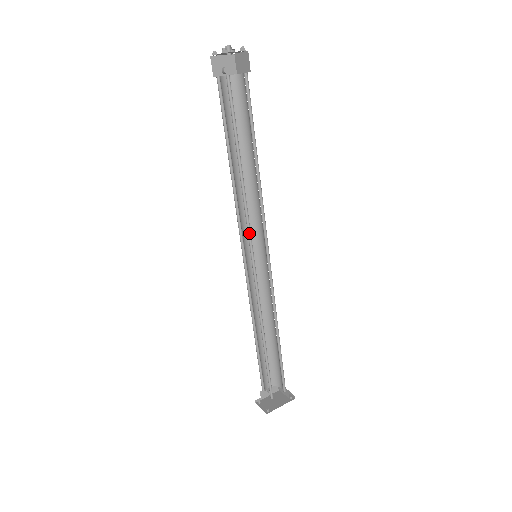
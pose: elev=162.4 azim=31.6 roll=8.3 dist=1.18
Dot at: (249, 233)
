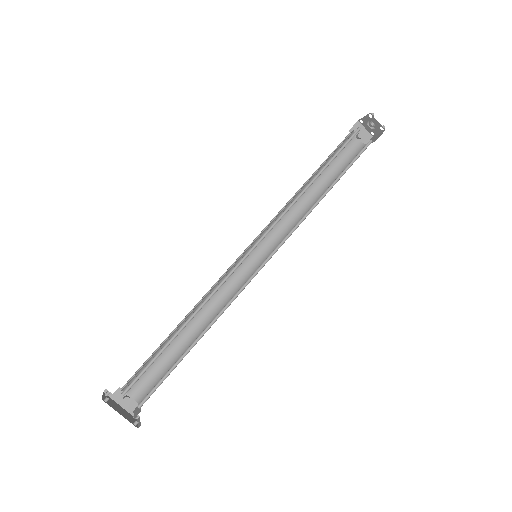
Dot at: (272, 228)
